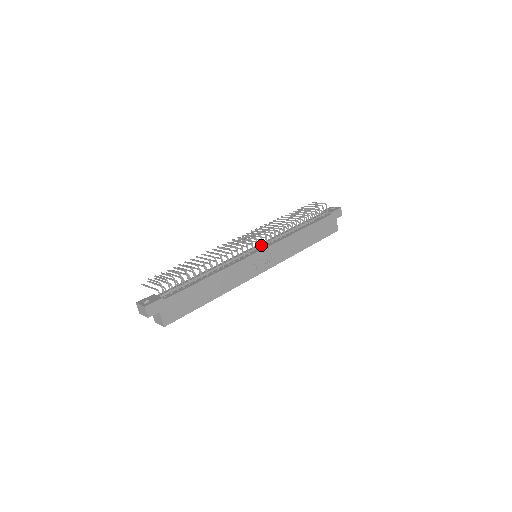
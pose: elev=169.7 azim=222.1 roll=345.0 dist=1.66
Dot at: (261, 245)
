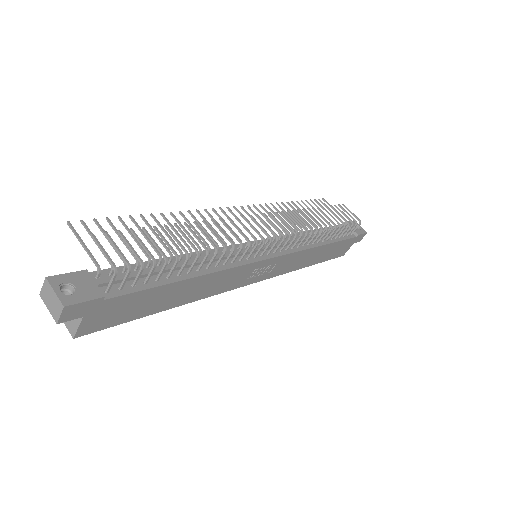
Dot at: occluded
